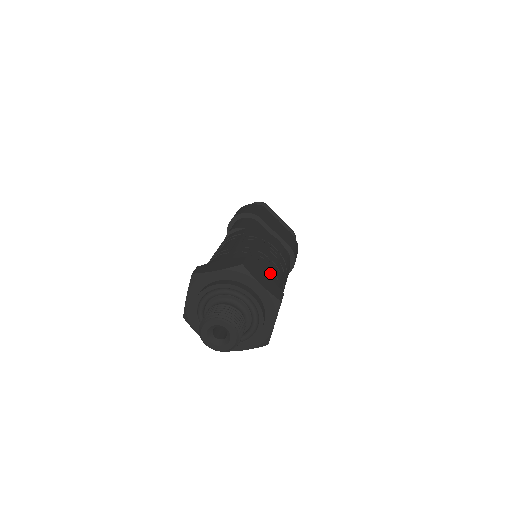
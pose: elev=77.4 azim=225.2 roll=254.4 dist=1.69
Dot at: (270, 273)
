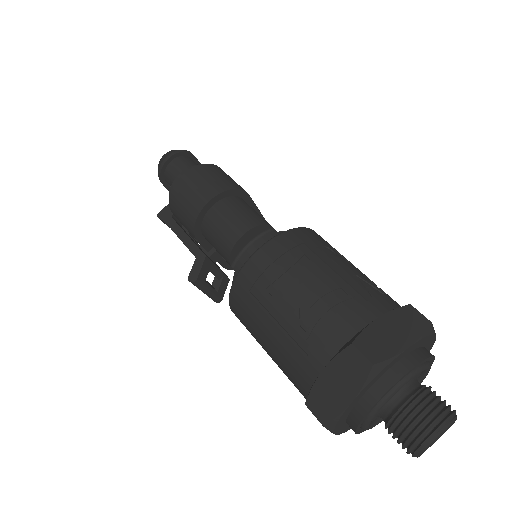
Dot at: occluded
